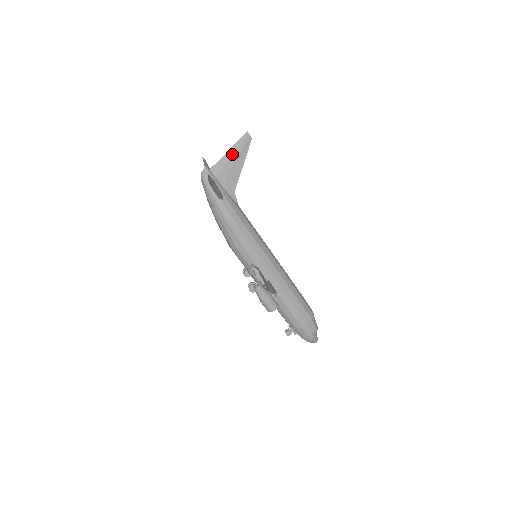
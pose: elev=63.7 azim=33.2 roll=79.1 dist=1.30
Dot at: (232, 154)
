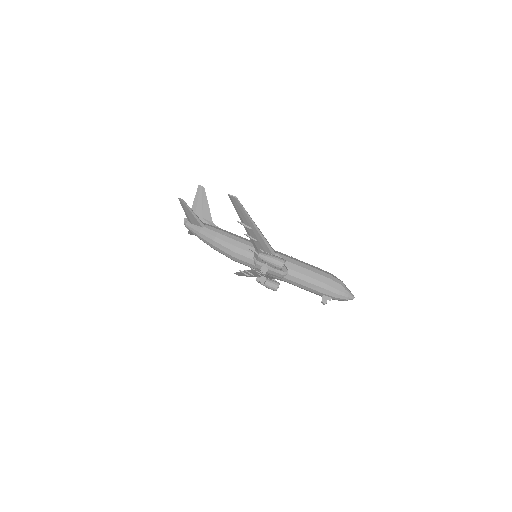
Dot at: (197, 202)
